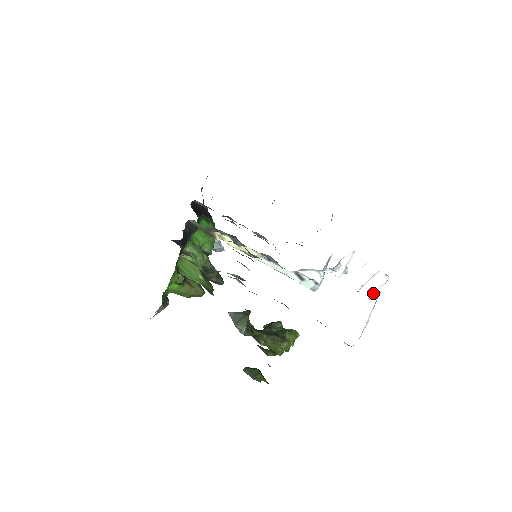
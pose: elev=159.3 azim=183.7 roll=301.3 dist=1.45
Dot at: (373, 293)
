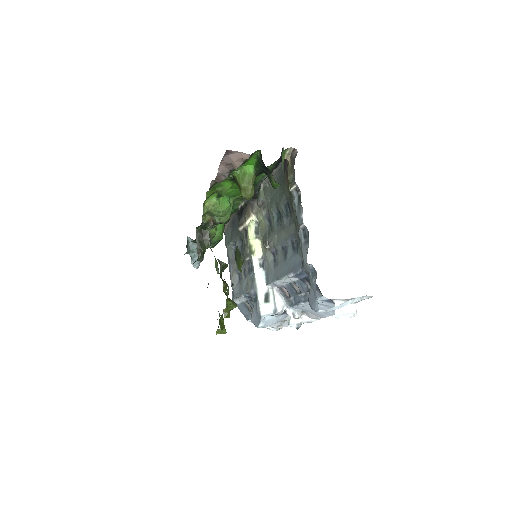
Dot at: (342, 312)
